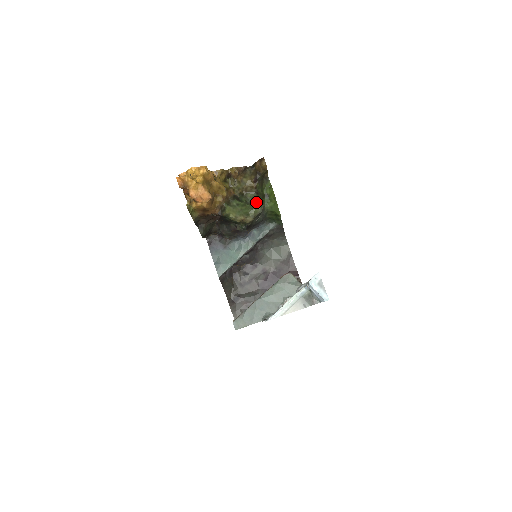
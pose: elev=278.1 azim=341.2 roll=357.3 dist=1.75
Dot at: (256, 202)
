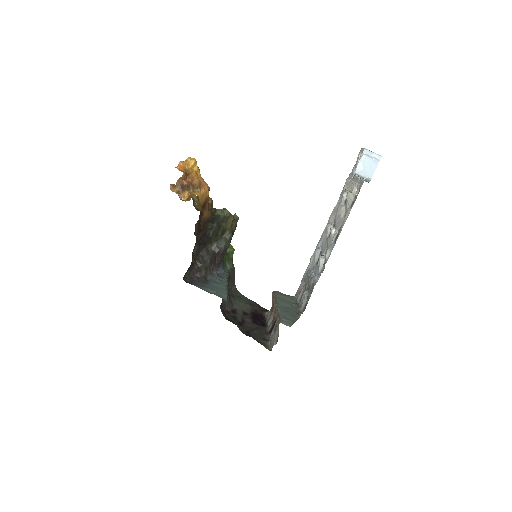
Dot at: occluded
